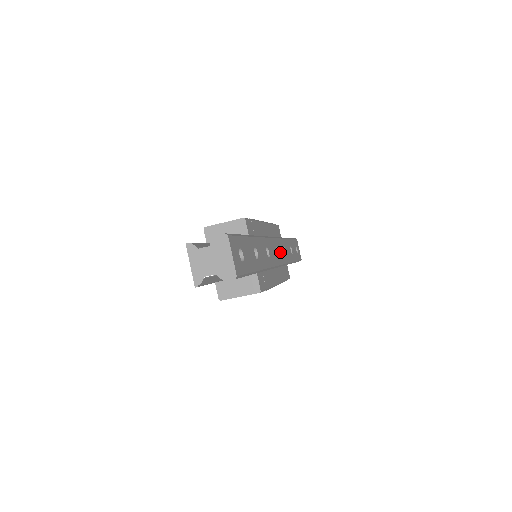
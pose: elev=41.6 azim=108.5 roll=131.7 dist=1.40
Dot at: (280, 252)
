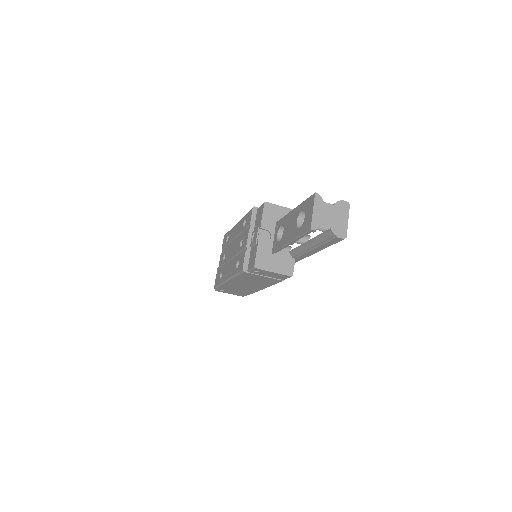
Dot at: occluded
